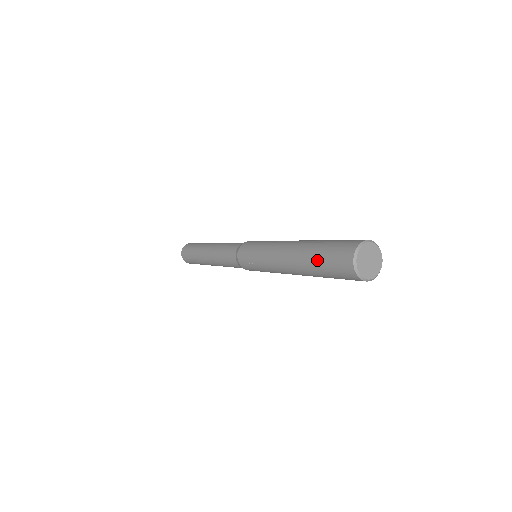
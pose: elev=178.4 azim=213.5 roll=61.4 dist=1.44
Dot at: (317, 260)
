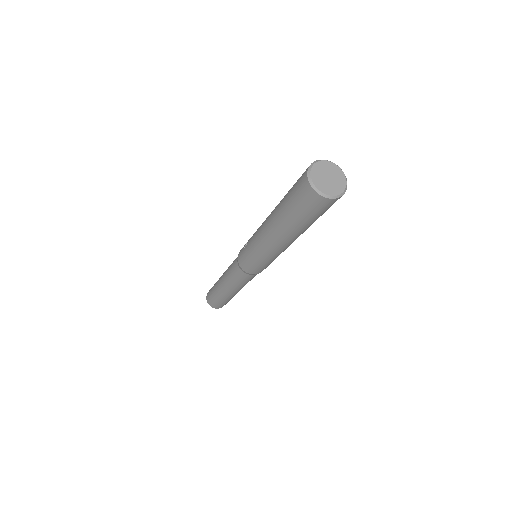
Dot at: occluded
